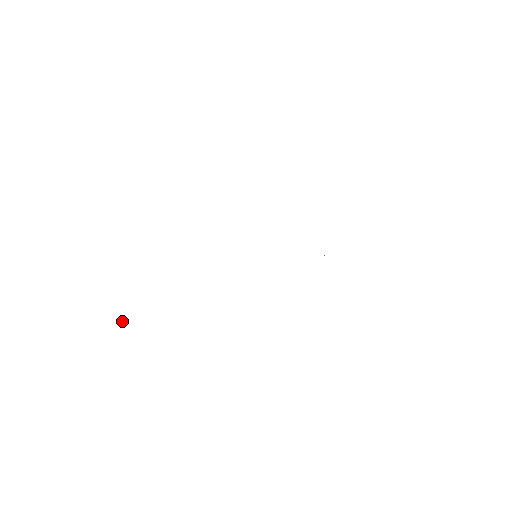
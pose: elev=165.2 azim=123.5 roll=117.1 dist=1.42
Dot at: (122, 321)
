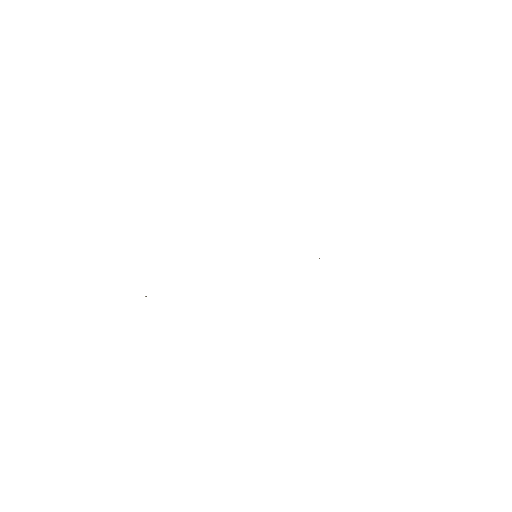
Dot at: occluded
